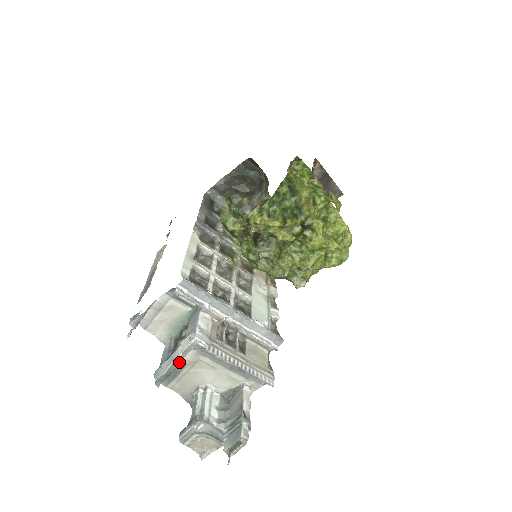
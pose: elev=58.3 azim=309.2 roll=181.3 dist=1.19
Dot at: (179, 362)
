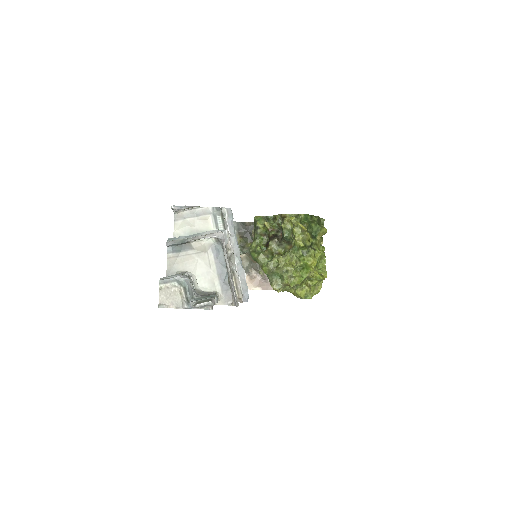
Dot at: (199, 238)
